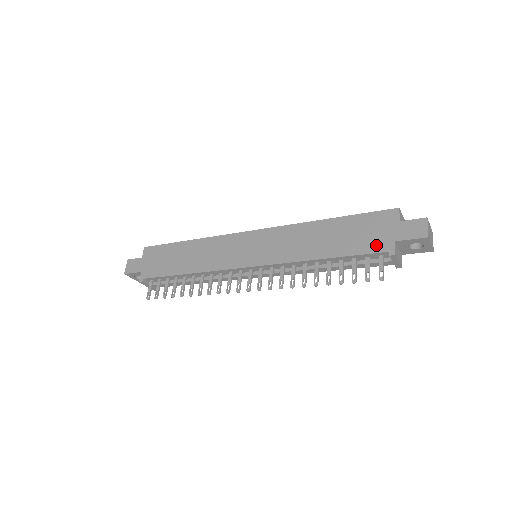
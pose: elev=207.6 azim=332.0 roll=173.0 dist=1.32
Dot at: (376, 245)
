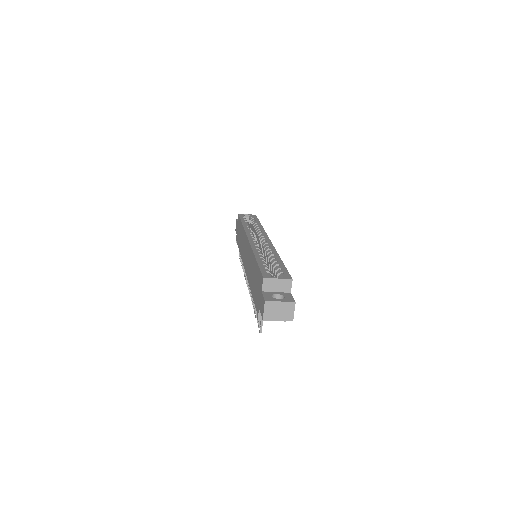
Dot at: (257, 303)
